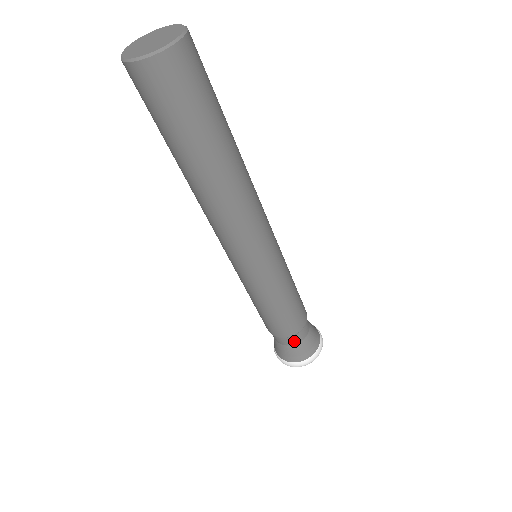
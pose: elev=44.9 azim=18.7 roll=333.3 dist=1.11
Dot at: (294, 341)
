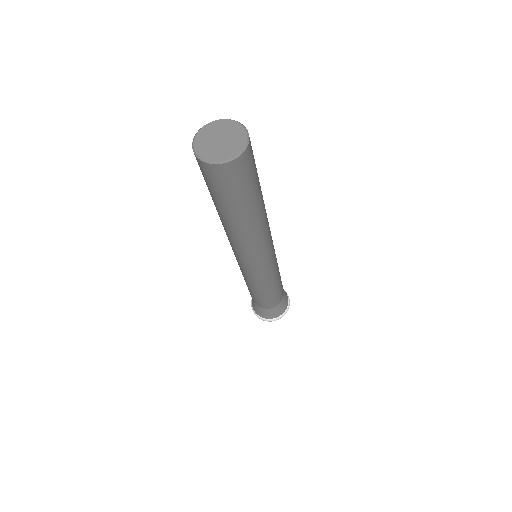
Dot at: (265, 307)
